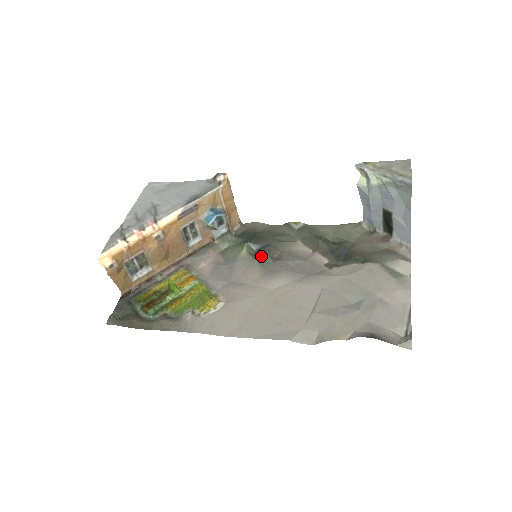
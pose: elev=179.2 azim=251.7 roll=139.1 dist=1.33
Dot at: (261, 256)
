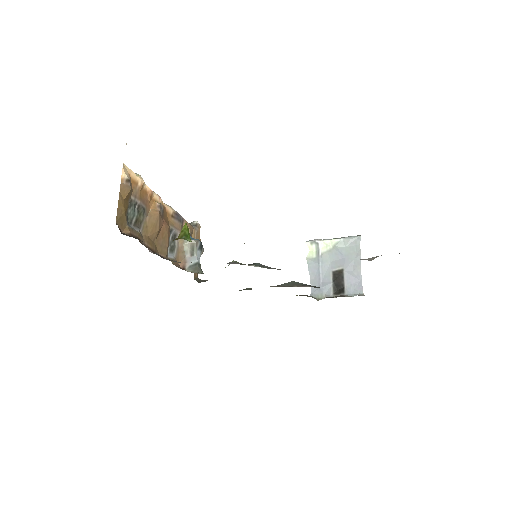
Dot at: (257, 263)
